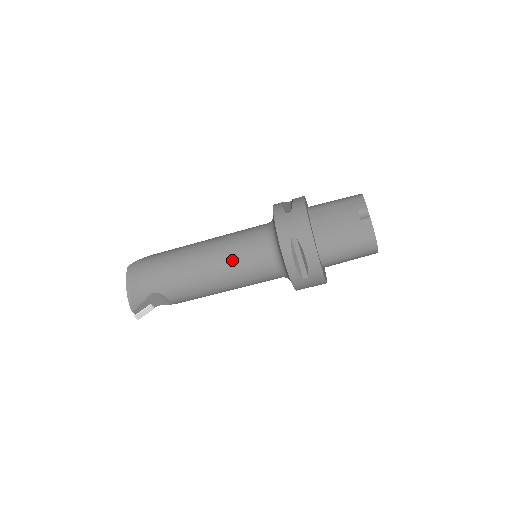
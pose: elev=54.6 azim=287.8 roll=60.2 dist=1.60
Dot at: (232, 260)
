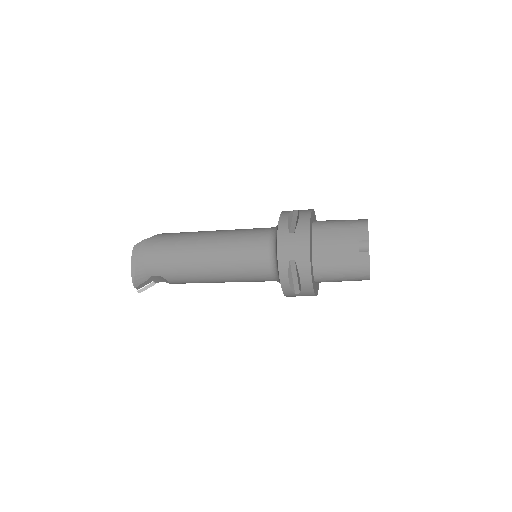
Dot at: (232, 263)
